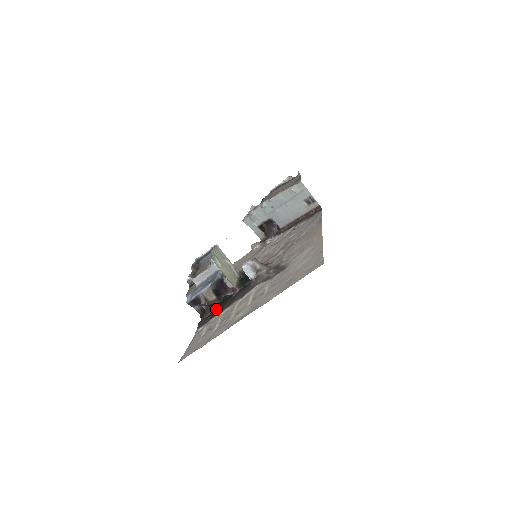
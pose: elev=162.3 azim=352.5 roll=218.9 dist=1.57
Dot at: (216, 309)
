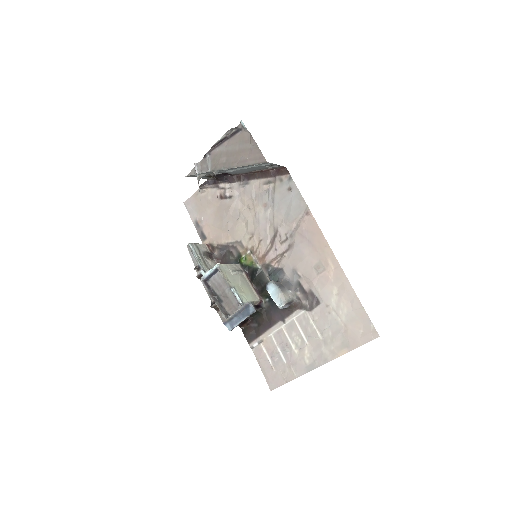
Dot at: (252, 320)
